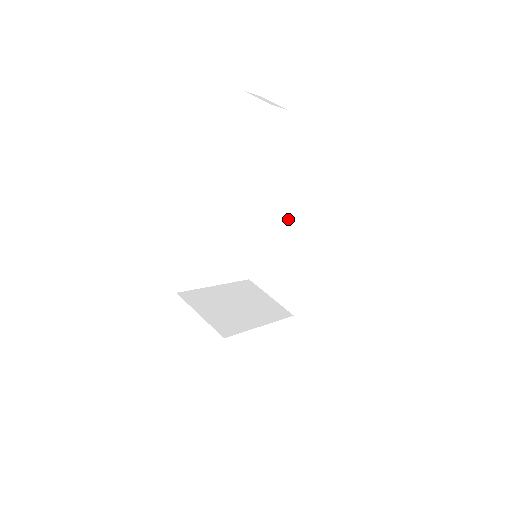
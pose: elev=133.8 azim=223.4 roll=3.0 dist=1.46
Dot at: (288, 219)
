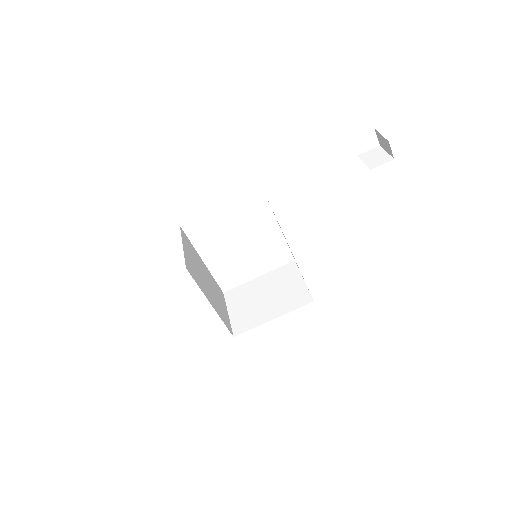
Dot at: (294, 270)
